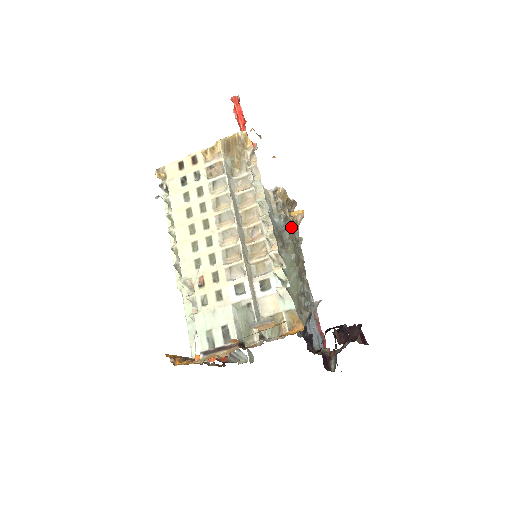
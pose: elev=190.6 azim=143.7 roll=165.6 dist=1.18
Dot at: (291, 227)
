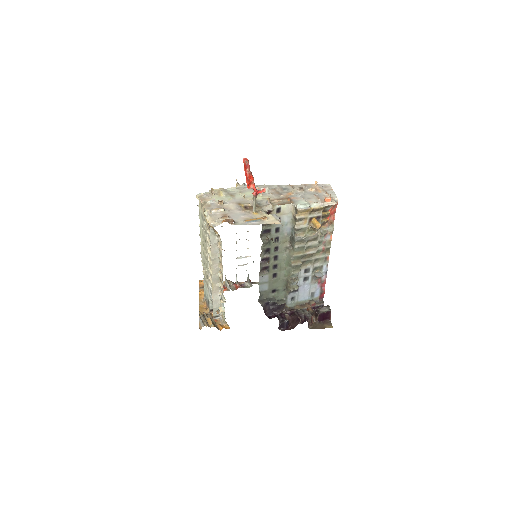
Dot at: (298, 239)
